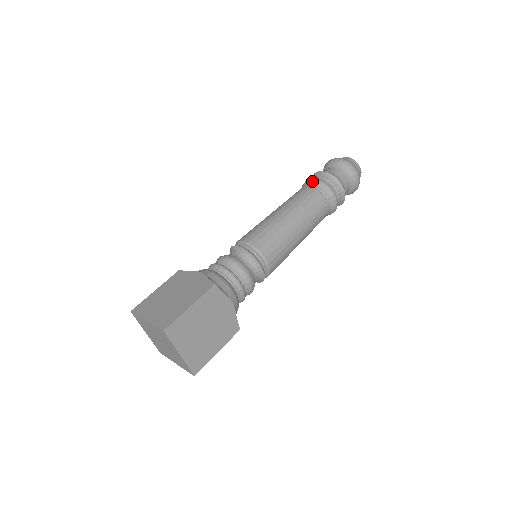
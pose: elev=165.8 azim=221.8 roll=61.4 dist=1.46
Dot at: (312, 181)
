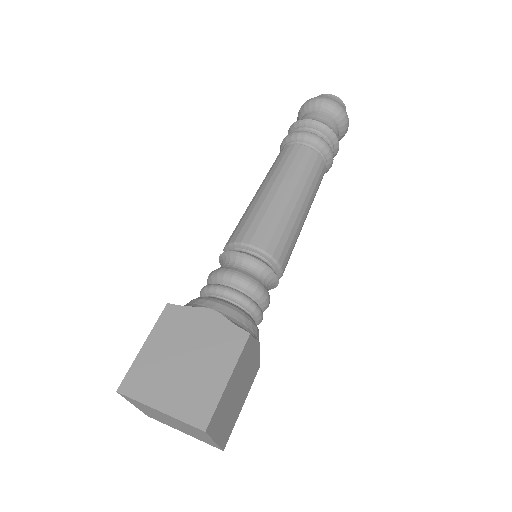
Dot at: (306, 136)
